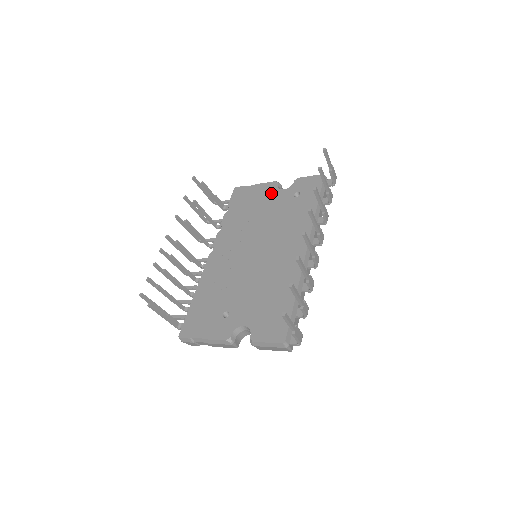
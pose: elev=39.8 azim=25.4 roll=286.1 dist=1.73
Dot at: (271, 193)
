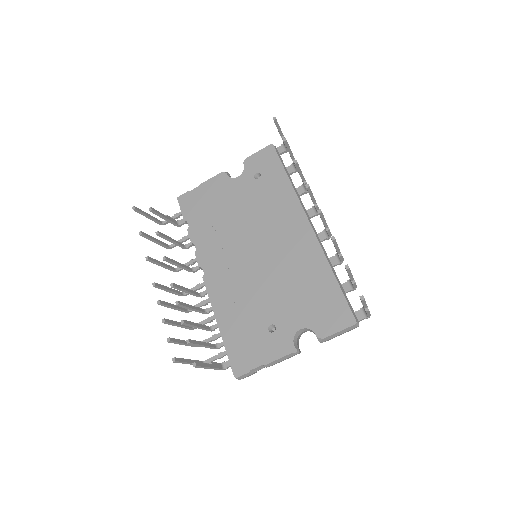
Dot at: (226, 186)
